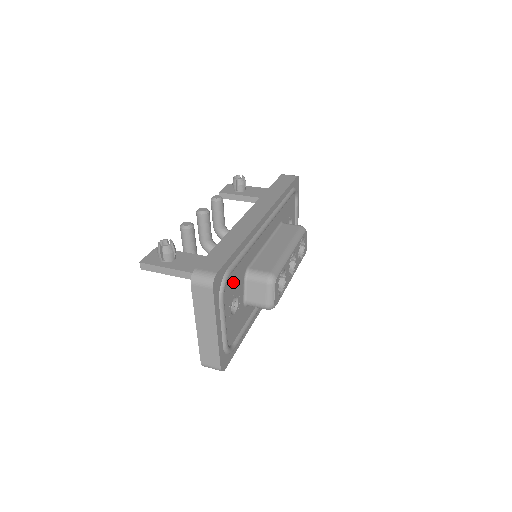
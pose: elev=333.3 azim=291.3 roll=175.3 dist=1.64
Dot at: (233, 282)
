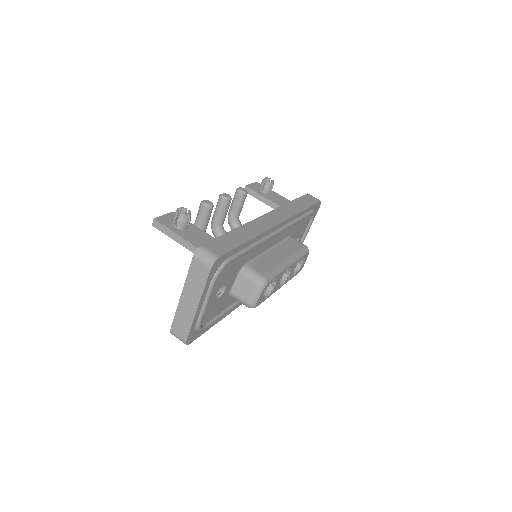
Dot at: (229, 270)
